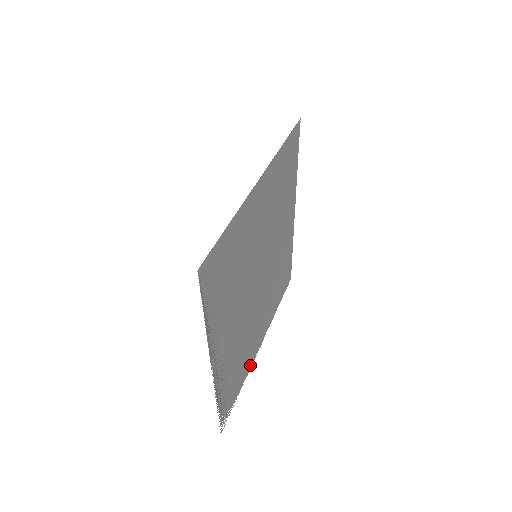
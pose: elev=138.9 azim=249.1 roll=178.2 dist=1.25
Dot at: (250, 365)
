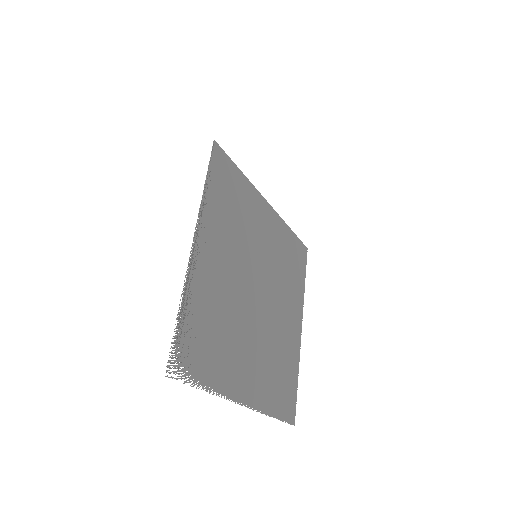
Dot at: (224, 391)
